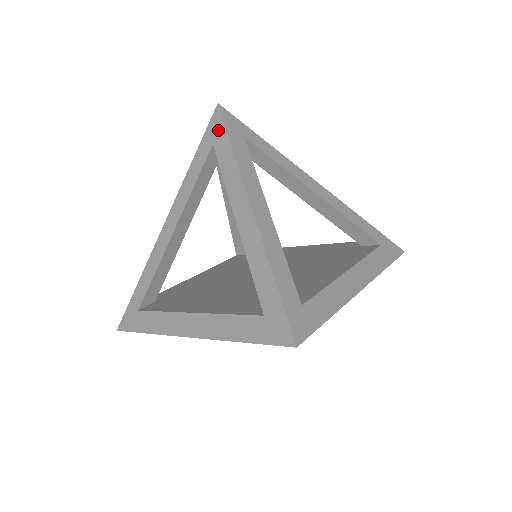
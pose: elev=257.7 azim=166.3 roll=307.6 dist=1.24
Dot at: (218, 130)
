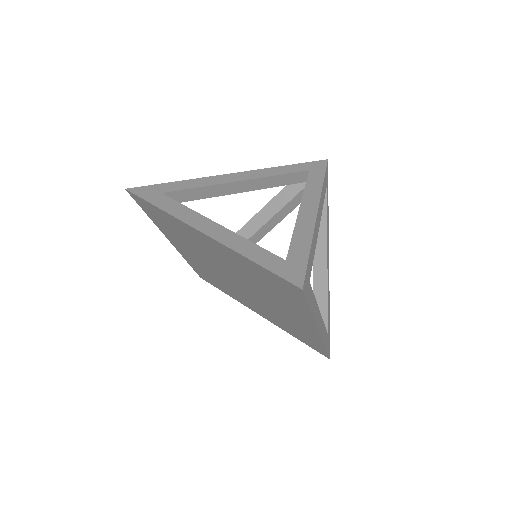
Dot at: (319, 168)
